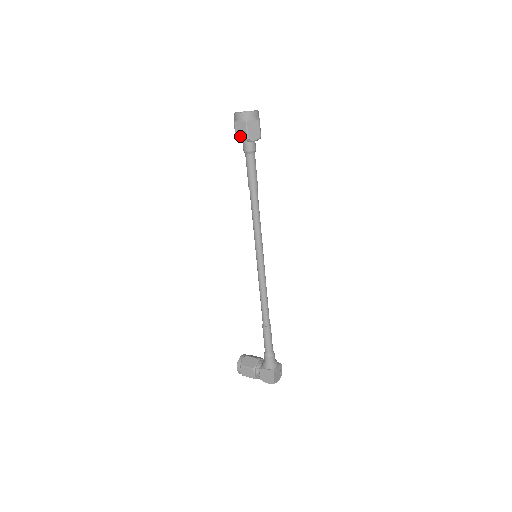
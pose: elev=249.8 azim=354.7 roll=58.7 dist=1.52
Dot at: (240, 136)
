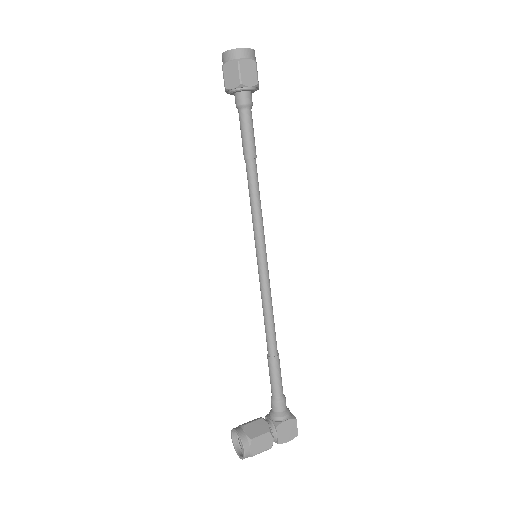
Dot at: (248, 79)
